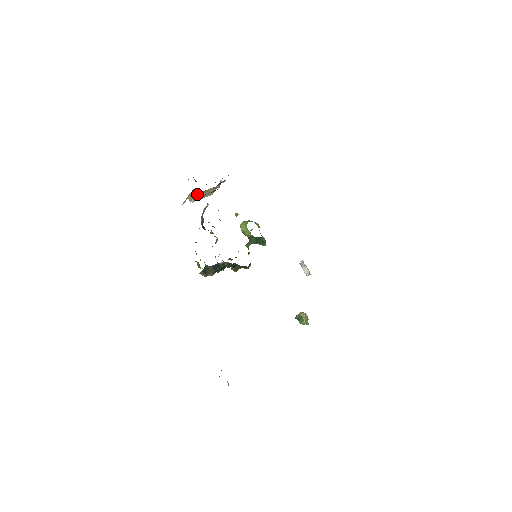
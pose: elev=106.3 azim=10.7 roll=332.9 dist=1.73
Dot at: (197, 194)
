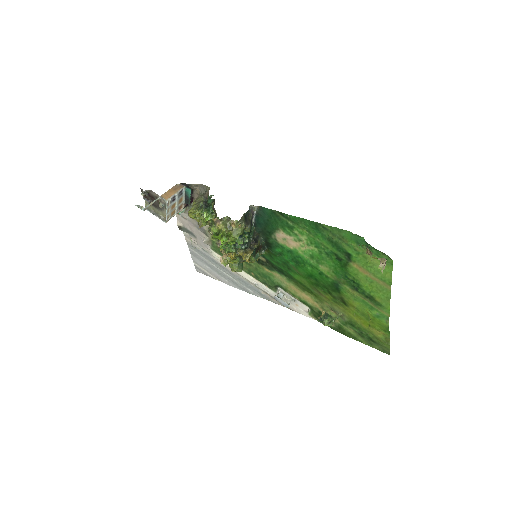
Dot at: (180, 190)
